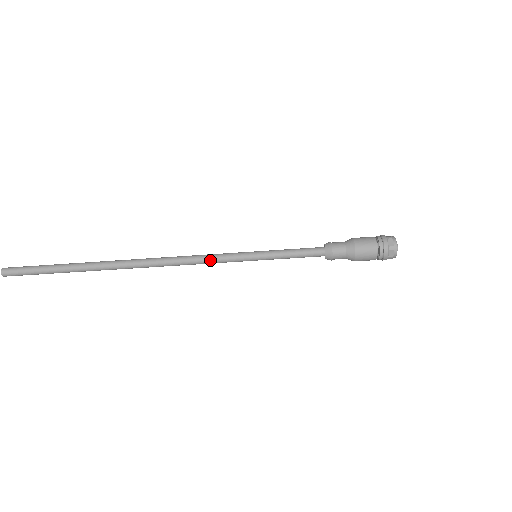
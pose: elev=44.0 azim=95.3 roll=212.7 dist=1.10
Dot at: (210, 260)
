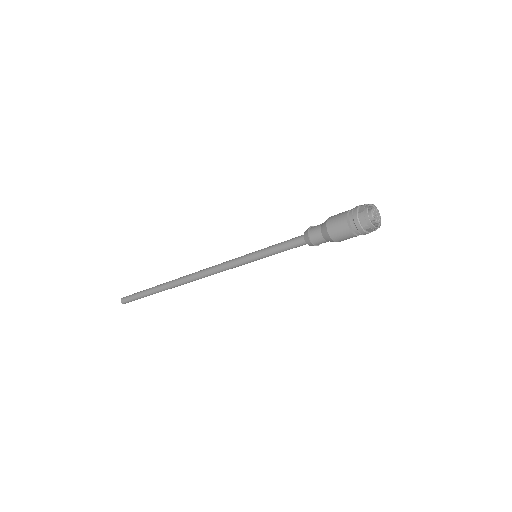
Dot at: (223, 266)
